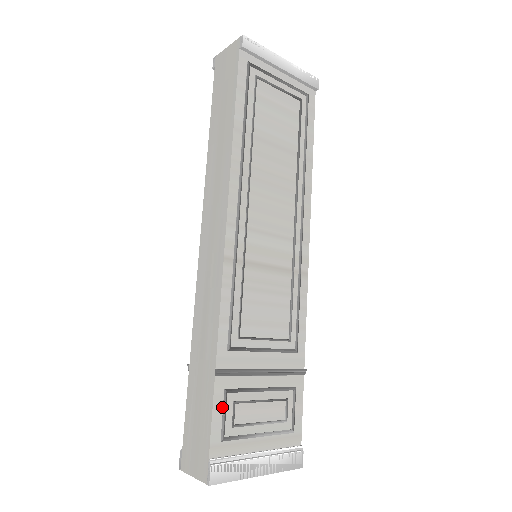
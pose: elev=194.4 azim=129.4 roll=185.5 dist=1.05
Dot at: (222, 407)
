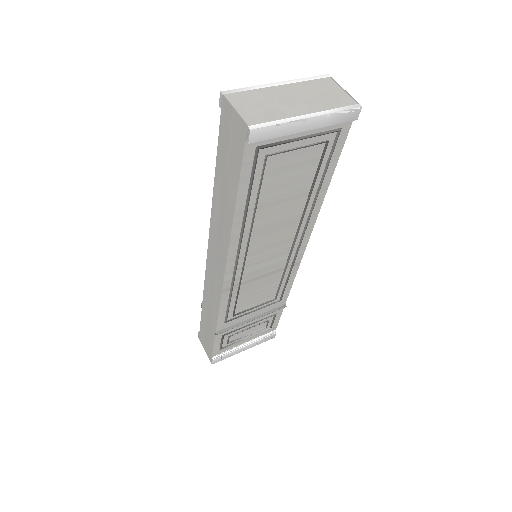
Dot at: (220, 341)
